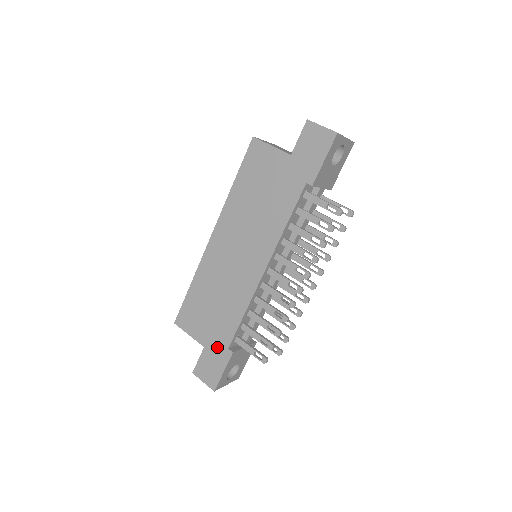
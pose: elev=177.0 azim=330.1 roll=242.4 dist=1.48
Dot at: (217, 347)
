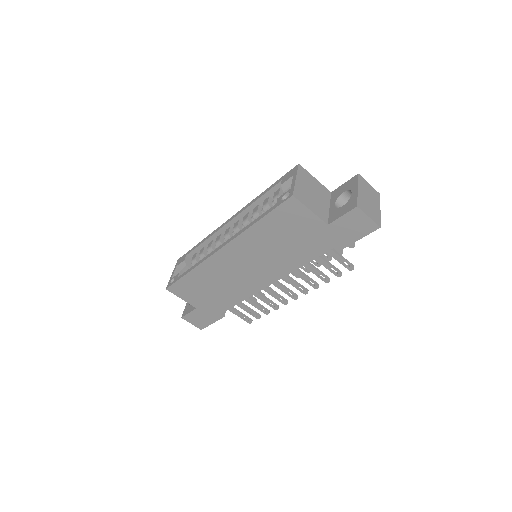
Dot at: (210, 311)
